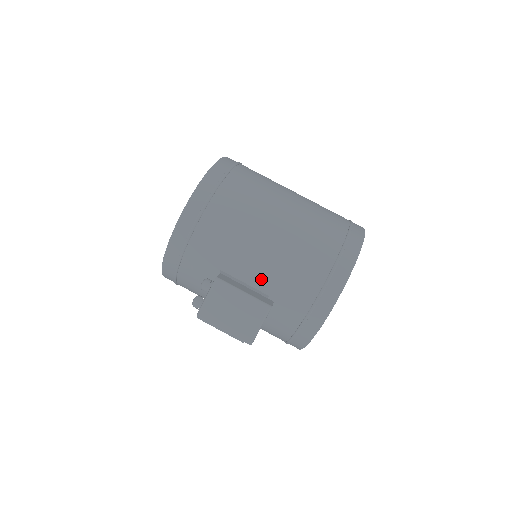
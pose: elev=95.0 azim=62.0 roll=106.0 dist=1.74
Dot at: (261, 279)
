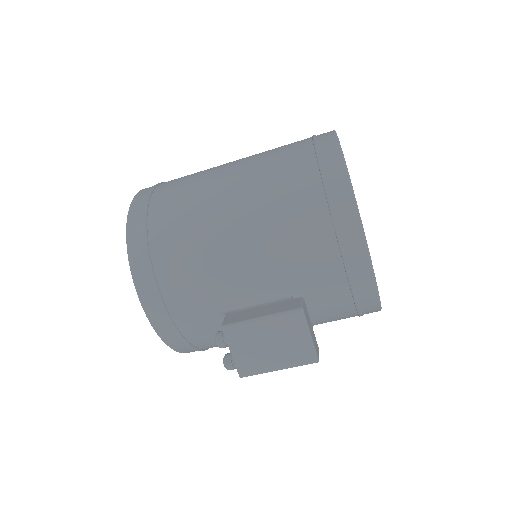
Dot at: (268, 287)
